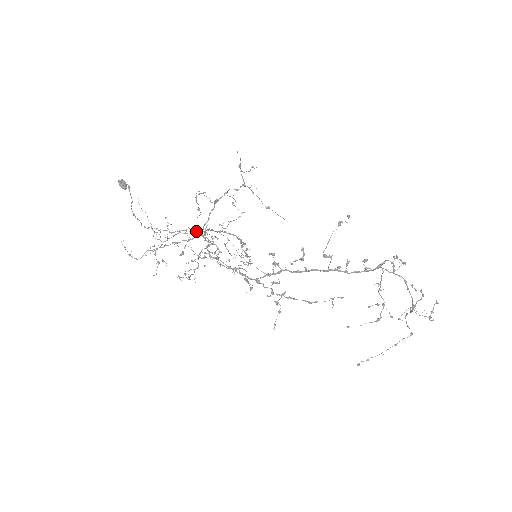
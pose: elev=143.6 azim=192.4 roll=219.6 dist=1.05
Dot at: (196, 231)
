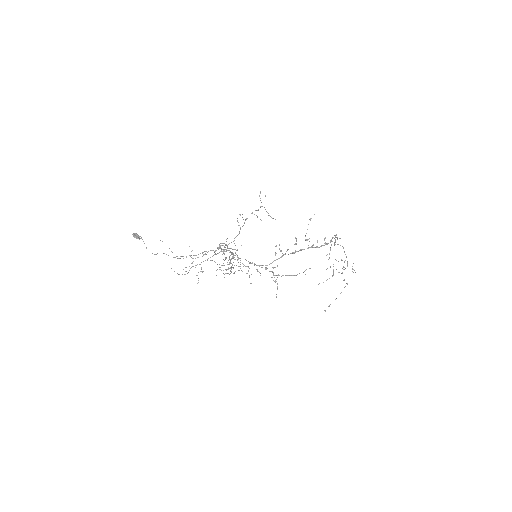
Dot at: occluded
